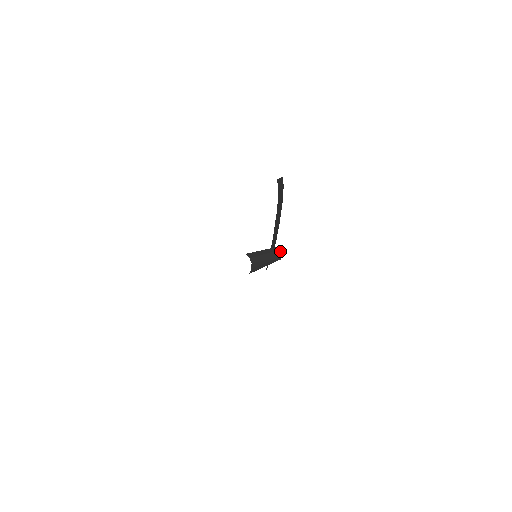
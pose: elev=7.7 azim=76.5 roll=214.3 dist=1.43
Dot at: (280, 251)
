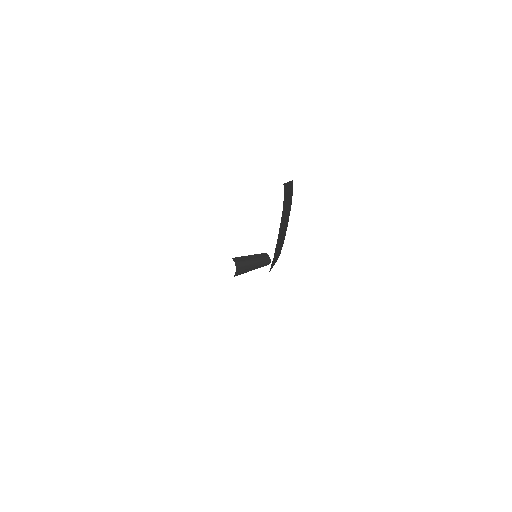
Dot at: (269, 257)
